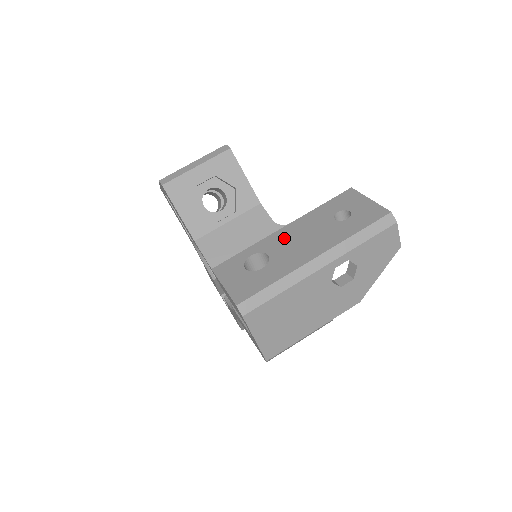
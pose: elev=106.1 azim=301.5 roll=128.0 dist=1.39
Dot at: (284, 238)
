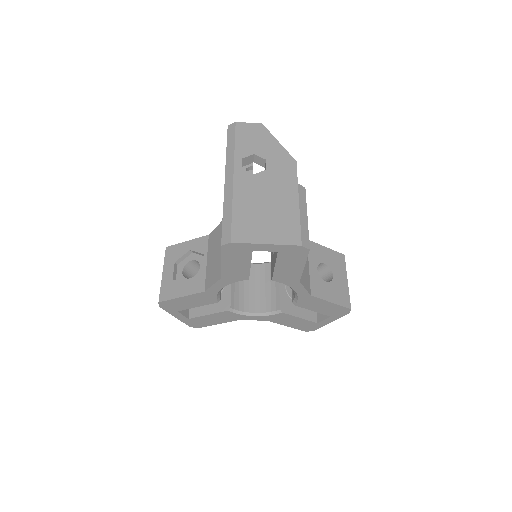
Dot at: occluded
